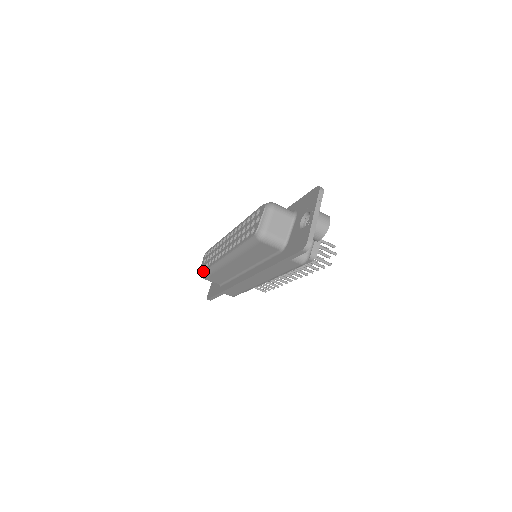
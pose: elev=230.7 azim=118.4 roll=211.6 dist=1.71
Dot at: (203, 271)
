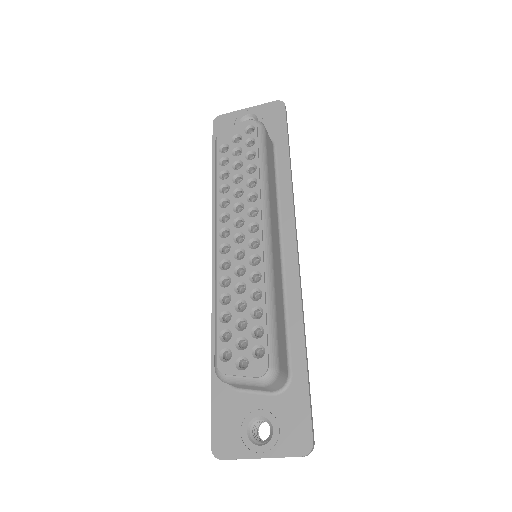
Dot at: (217, 151)
